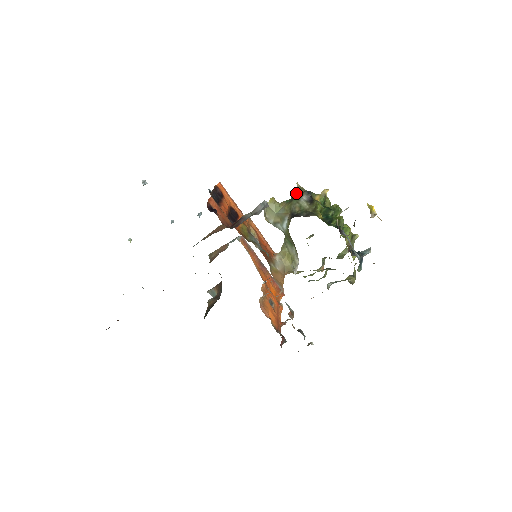
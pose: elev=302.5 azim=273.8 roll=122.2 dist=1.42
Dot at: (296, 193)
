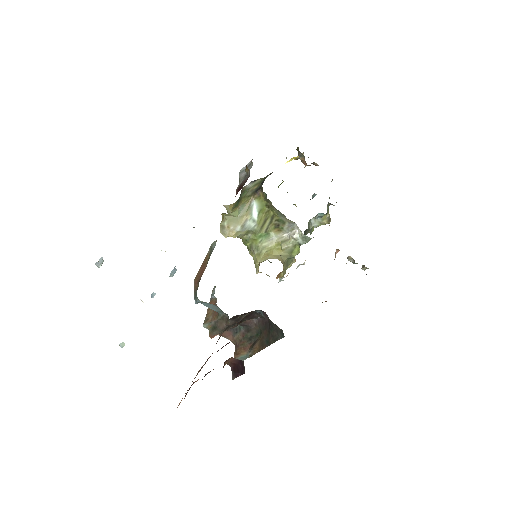
Dot at: (231, 208)
